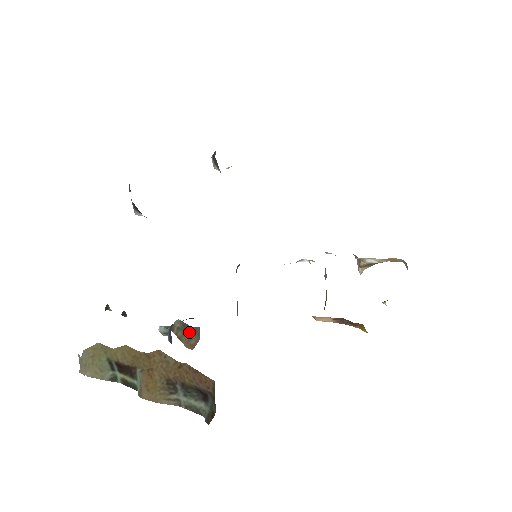
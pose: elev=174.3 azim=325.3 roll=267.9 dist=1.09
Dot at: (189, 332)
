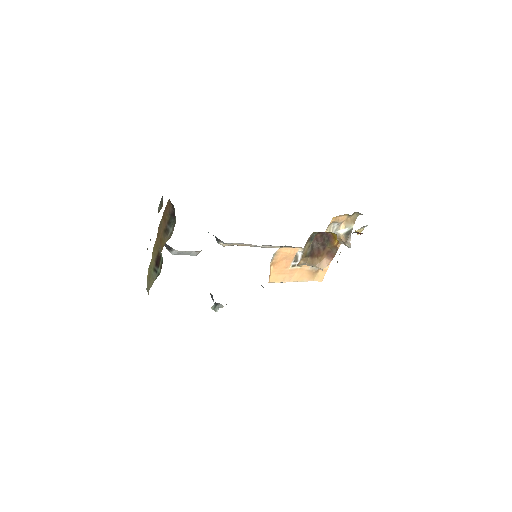
Dot at: (162, 204)
